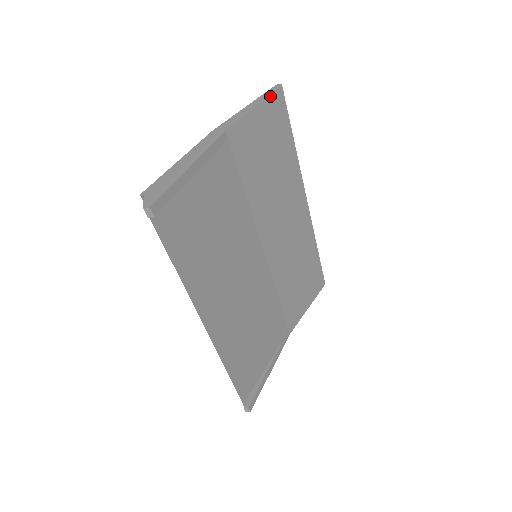
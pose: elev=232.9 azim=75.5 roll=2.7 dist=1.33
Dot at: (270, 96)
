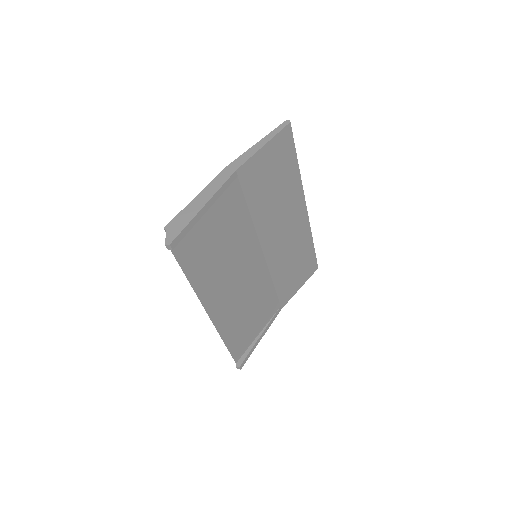
Dot at: (278, 134)
